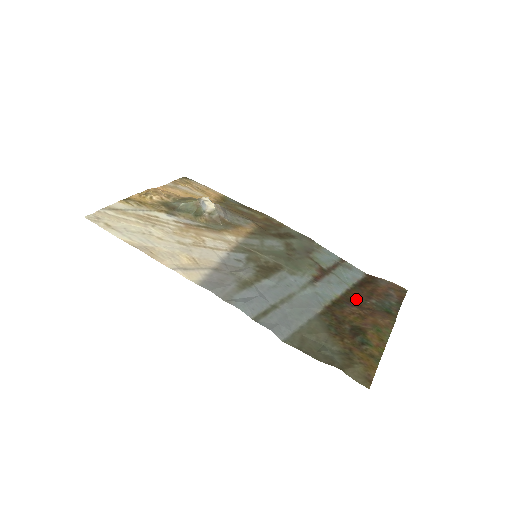
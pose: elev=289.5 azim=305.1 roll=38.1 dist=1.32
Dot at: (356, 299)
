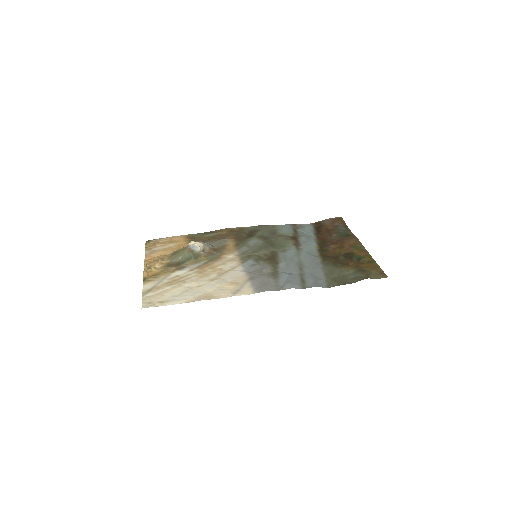
Dot at: (326, 241)
